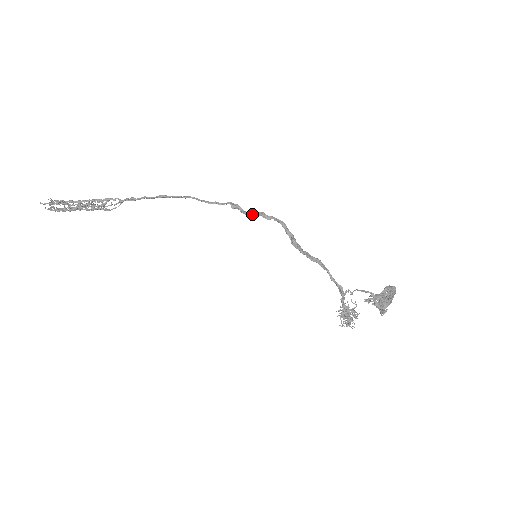
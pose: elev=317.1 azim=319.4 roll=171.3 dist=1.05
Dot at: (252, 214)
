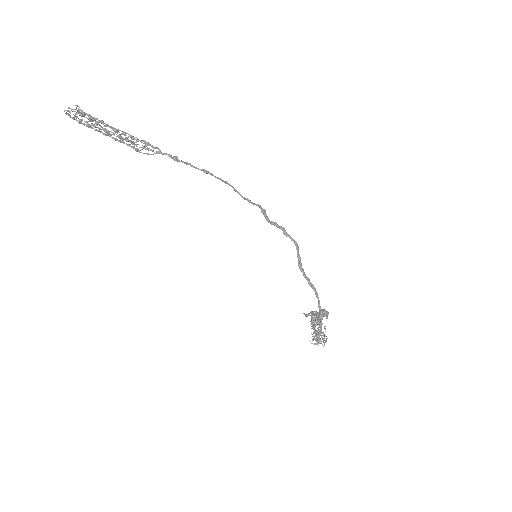
Dot at: (274, 225)
